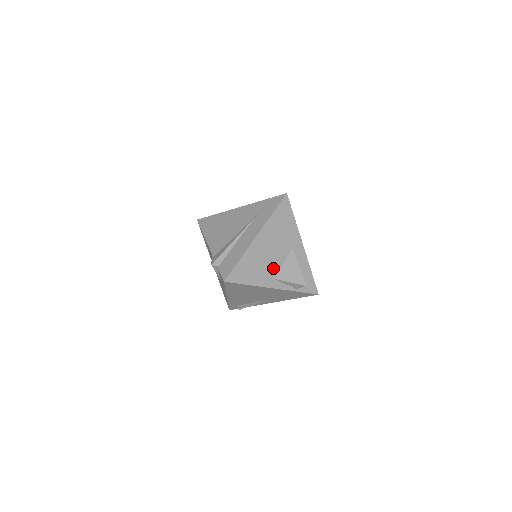
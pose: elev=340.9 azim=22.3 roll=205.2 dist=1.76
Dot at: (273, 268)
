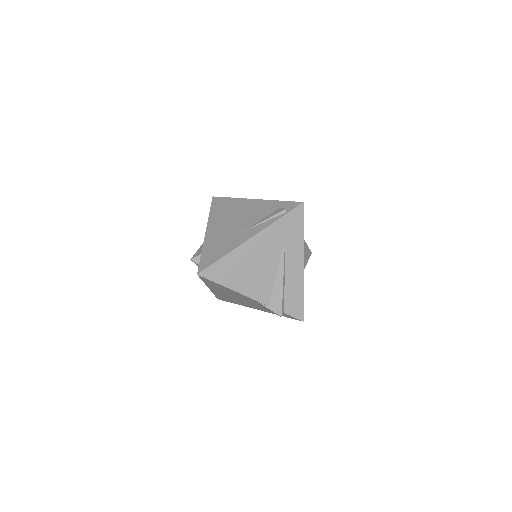
Dot at: occluded
